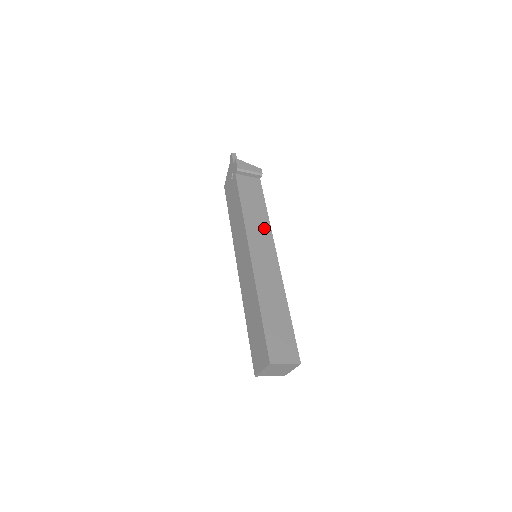
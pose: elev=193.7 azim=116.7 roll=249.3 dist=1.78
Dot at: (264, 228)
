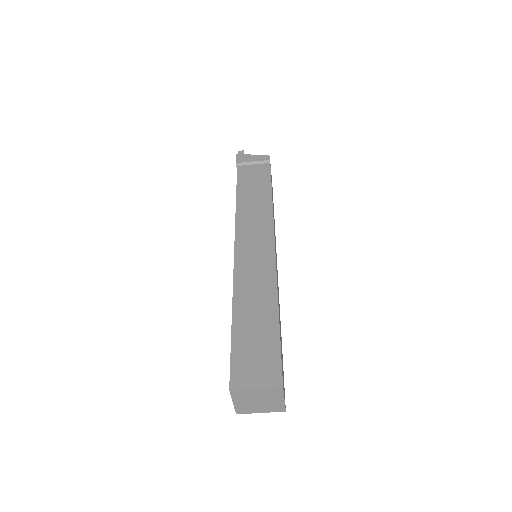
Dot at: (263, 219)
